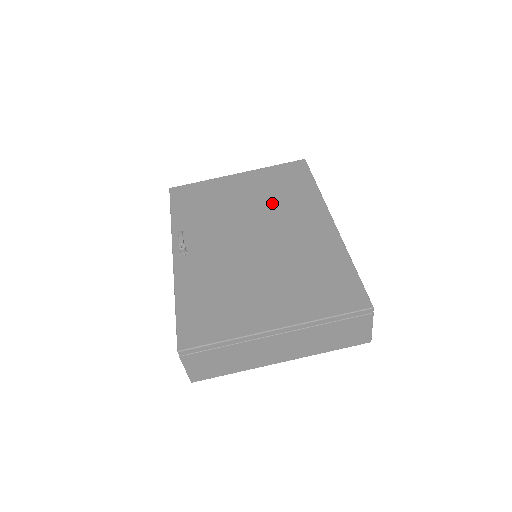
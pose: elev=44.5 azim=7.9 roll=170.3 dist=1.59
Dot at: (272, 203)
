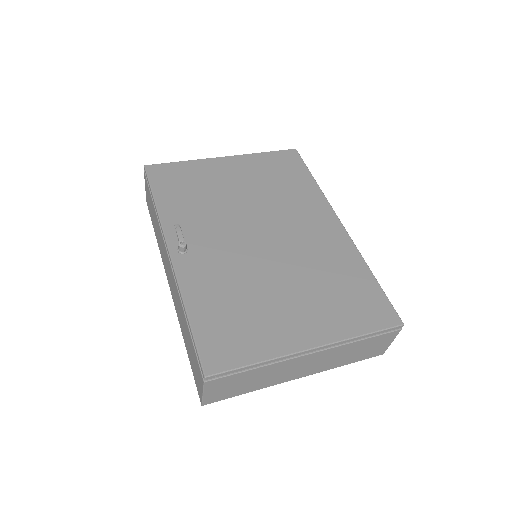
Dot at: (273, 197)
